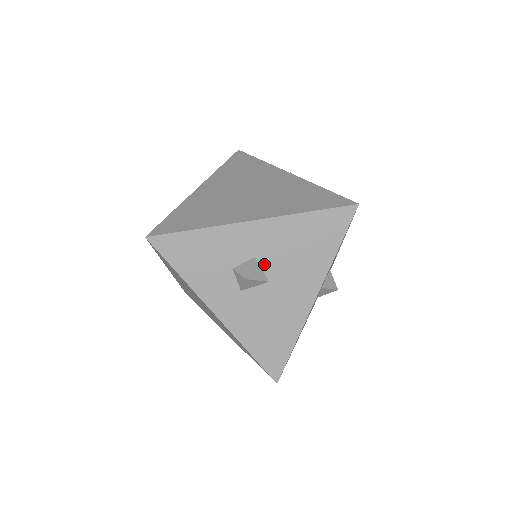
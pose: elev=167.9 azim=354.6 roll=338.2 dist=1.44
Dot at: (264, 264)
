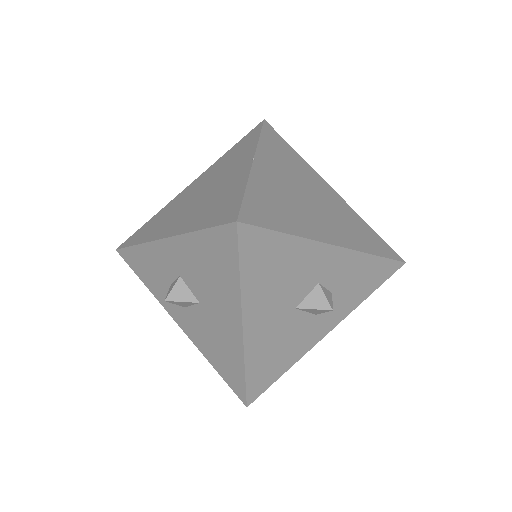
Dot at: (189, 284)
